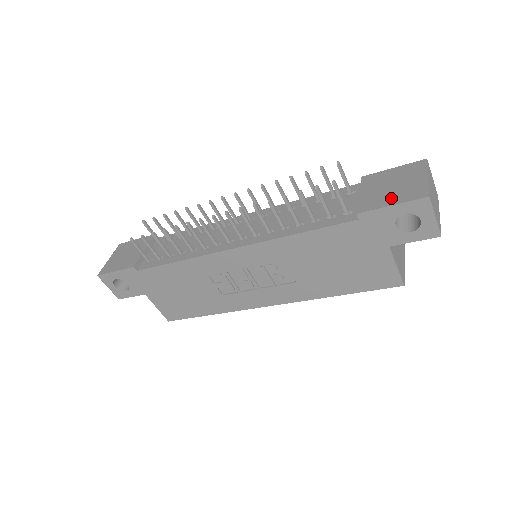
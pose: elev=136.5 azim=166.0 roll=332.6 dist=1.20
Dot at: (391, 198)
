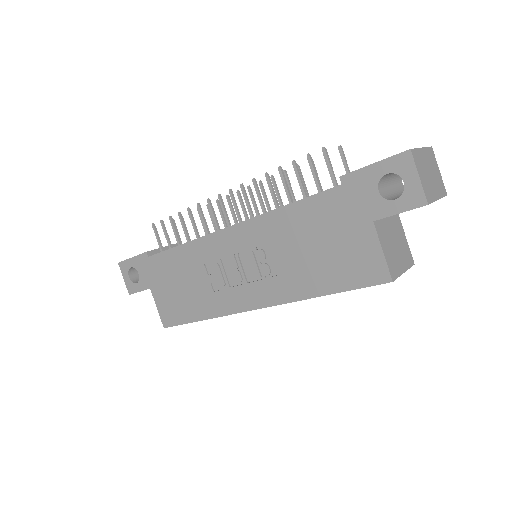
Dot at: occluded
